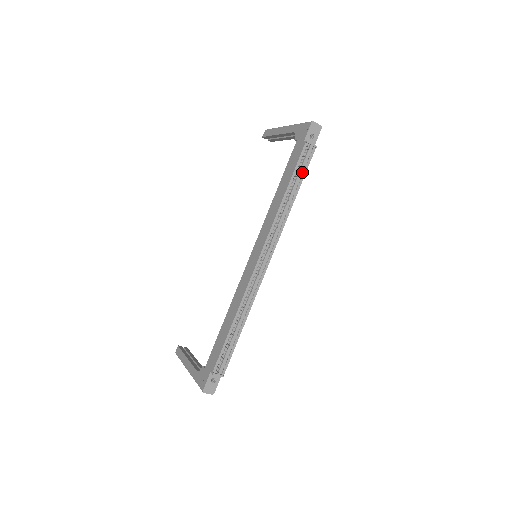
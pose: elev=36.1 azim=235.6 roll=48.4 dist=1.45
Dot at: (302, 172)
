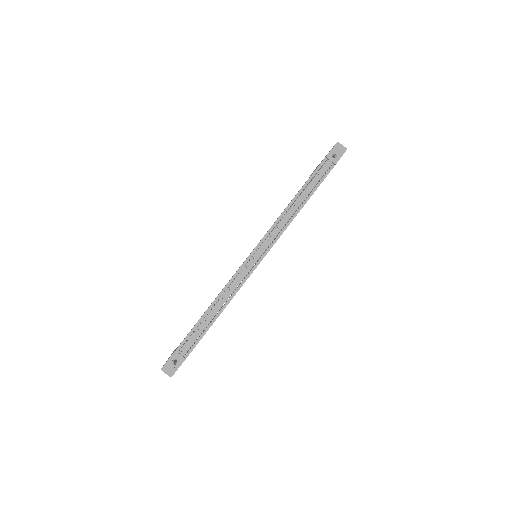
Dot at: (316, 183)
